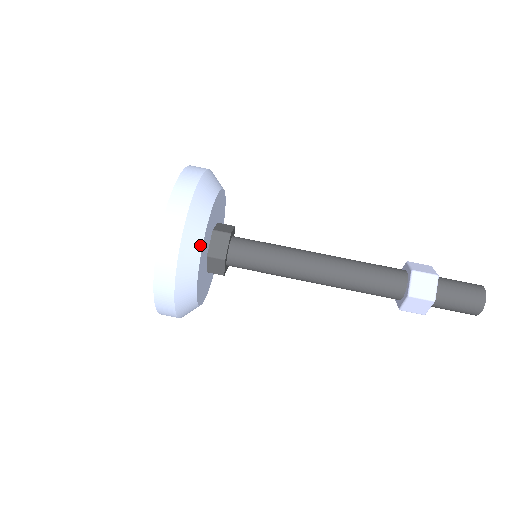
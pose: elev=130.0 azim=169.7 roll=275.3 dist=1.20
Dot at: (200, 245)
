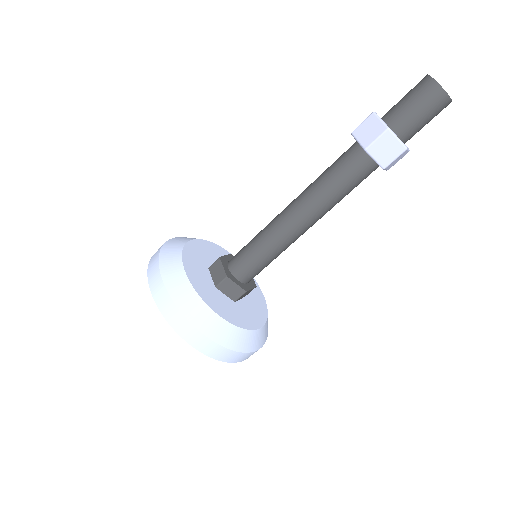
Dot at: (185, 278)
